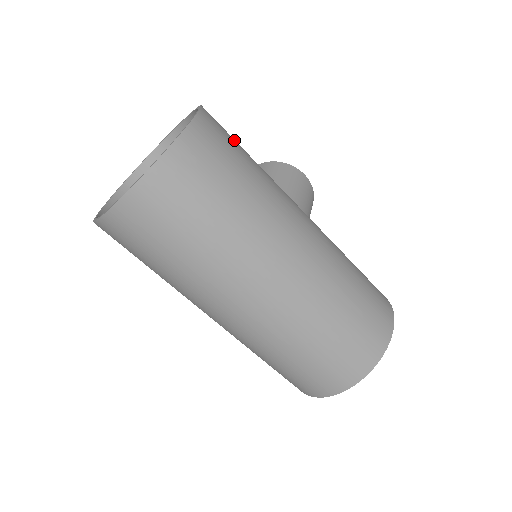
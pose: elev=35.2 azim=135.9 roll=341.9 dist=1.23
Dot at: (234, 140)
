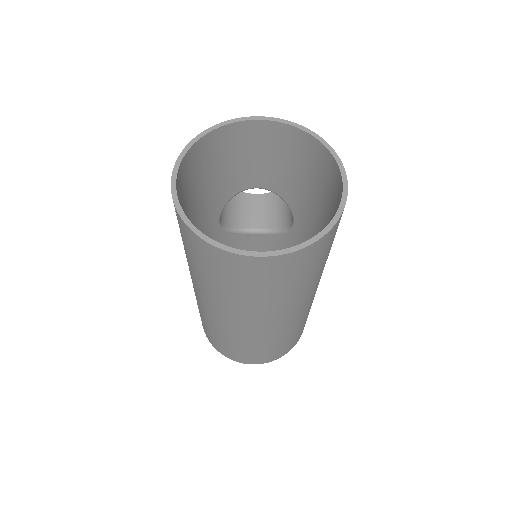
Dot at: occluded
